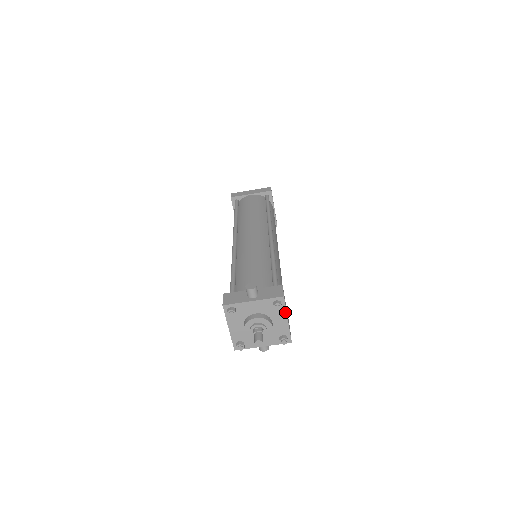
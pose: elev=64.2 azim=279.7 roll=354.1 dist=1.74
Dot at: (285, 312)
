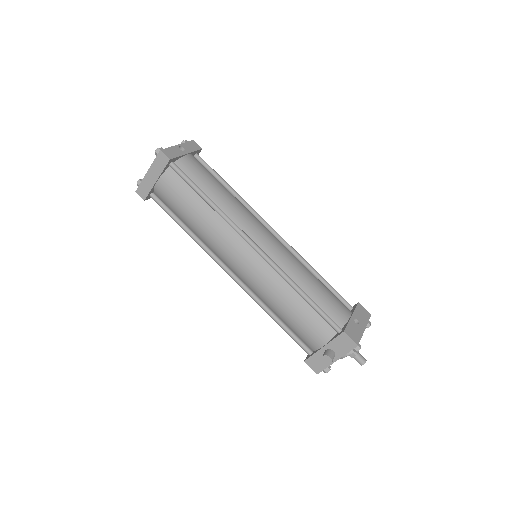
Dot at: (361, 336)
